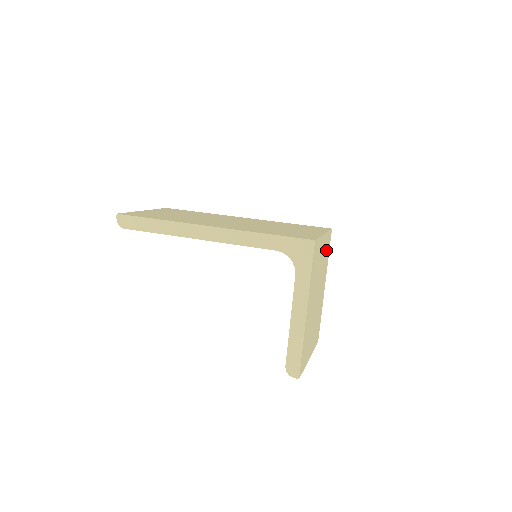
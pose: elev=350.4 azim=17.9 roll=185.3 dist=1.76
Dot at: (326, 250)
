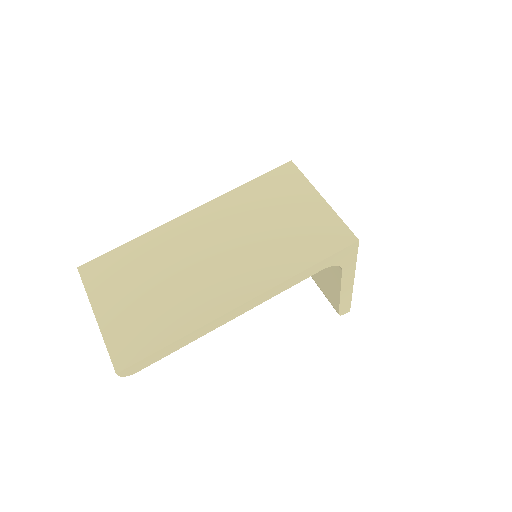
Dot at: occluded
